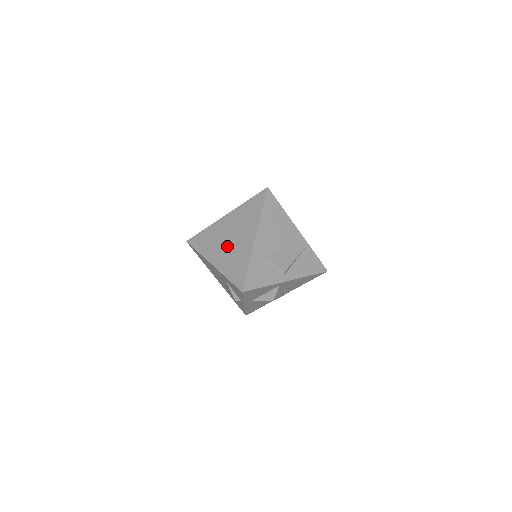
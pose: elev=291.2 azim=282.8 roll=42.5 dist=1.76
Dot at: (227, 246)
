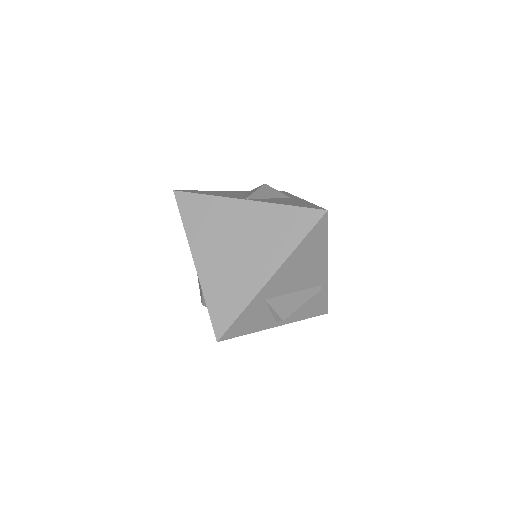
Dot at: (227, 254)
